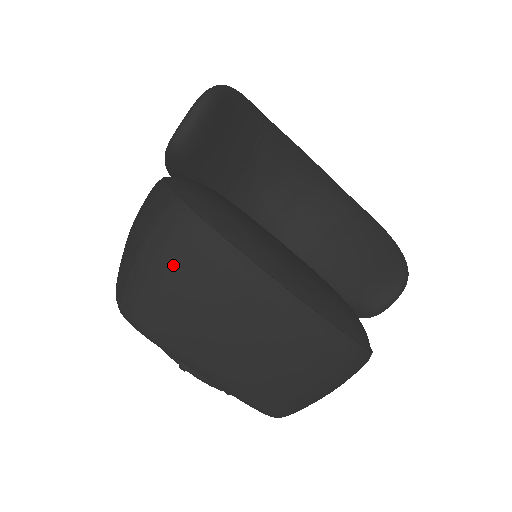
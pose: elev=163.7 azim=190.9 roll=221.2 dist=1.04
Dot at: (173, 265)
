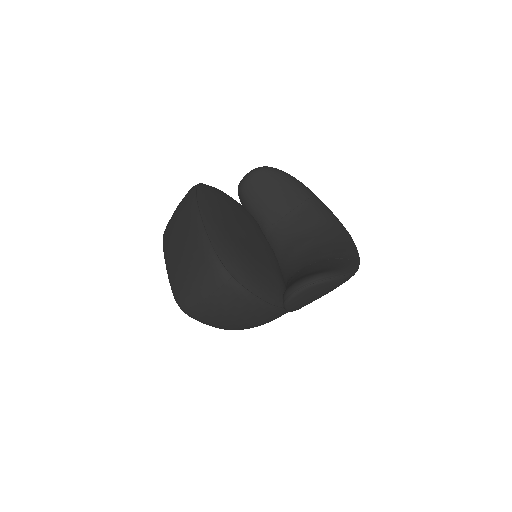
Dot at: occluded
